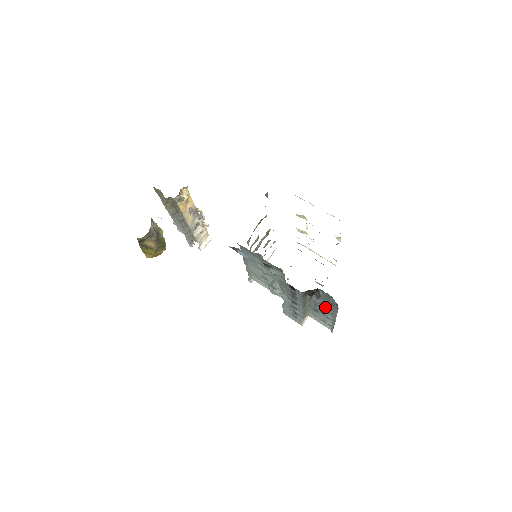
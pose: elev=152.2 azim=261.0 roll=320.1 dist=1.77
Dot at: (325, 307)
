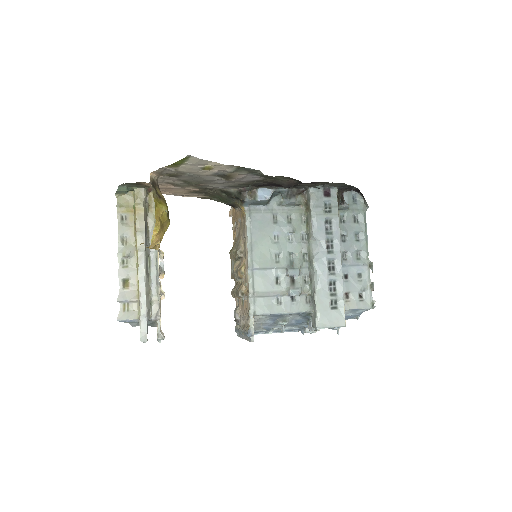
Dot at: (354, 241)
